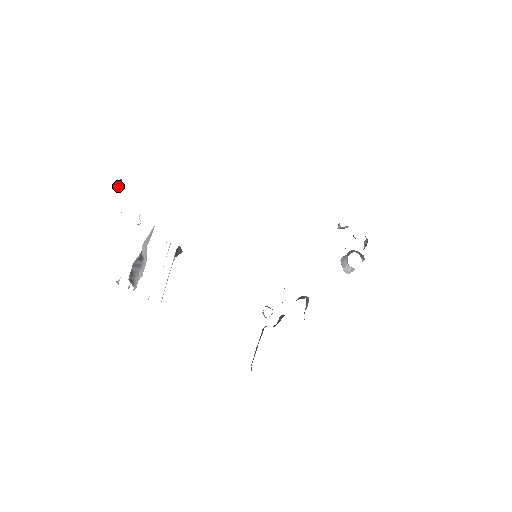
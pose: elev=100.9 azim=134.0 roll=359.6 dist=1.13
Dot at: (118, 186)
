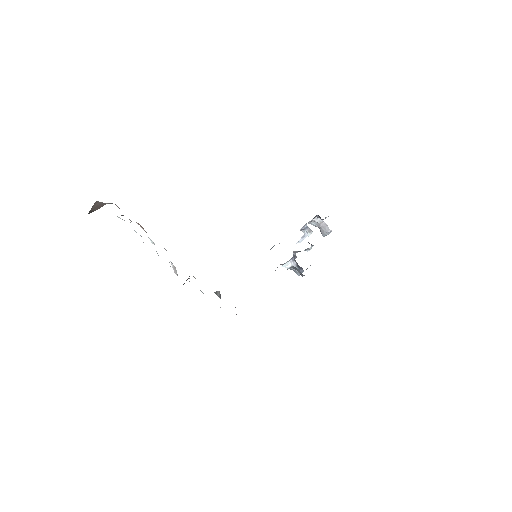
Dot at: occluded
